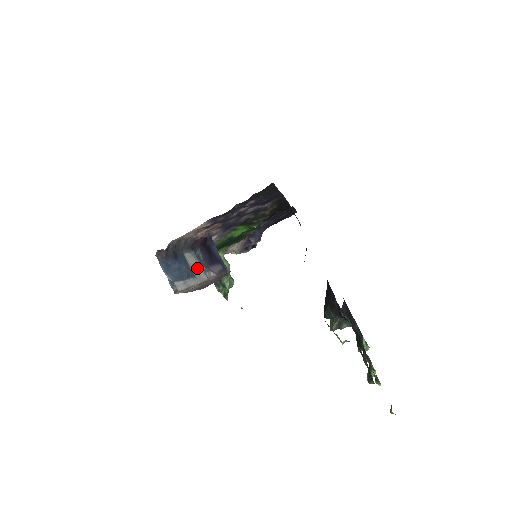
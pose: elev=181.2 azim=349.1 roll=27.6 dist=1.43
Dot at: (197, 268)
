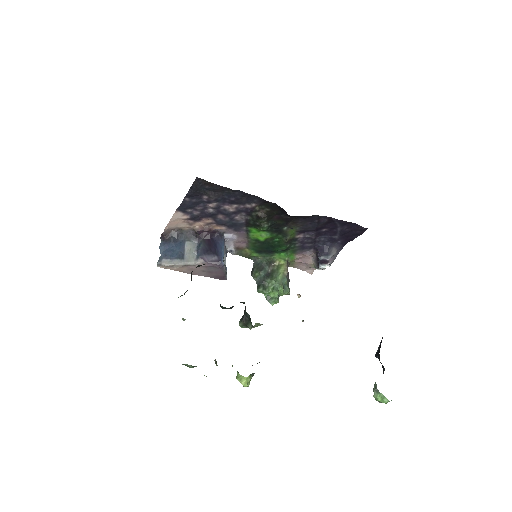
Dot at: (191, 254)
